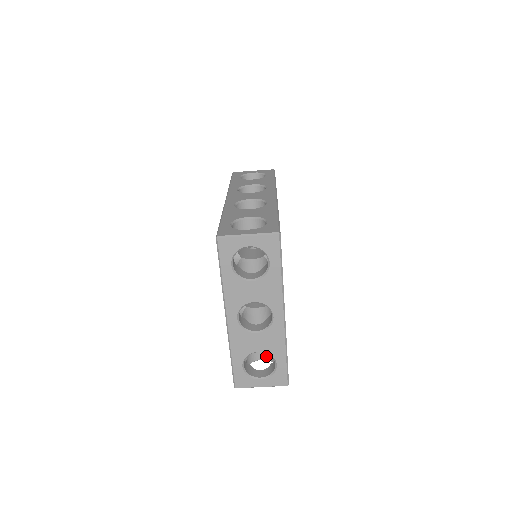
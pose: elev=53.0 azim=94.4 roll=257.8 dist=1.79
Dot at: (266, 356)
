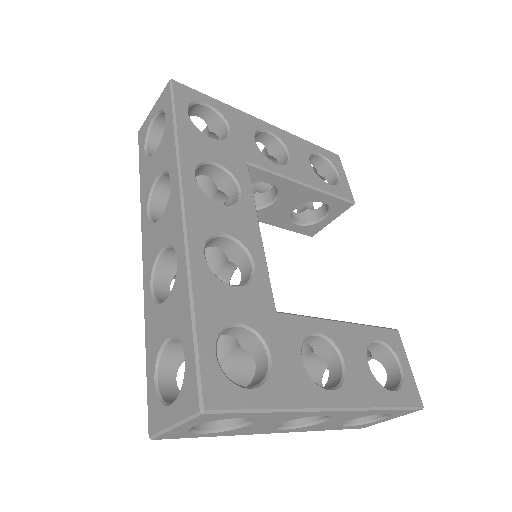
Dot at: occluded
